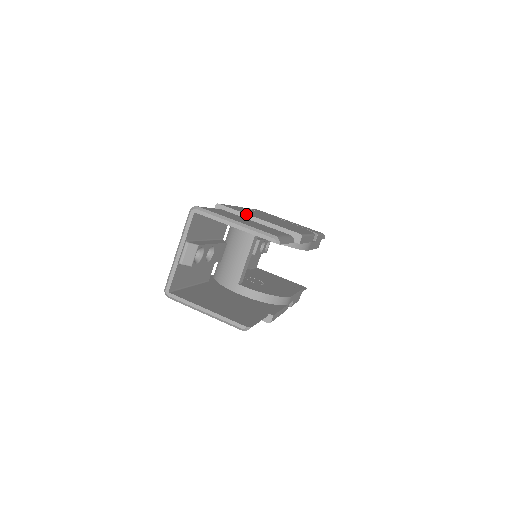
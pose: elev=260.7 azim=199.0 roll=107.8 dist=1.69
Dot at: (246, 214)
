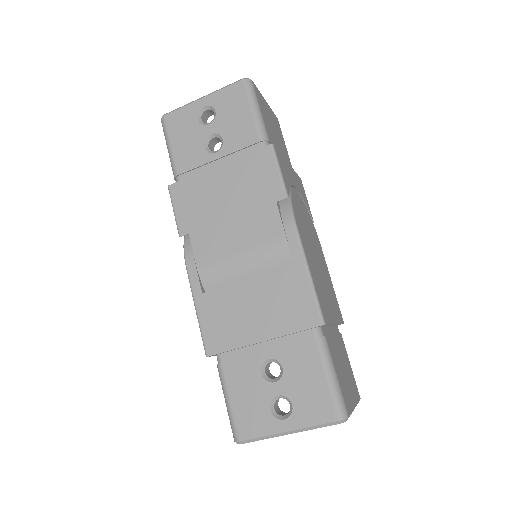
Dot at: occluded
